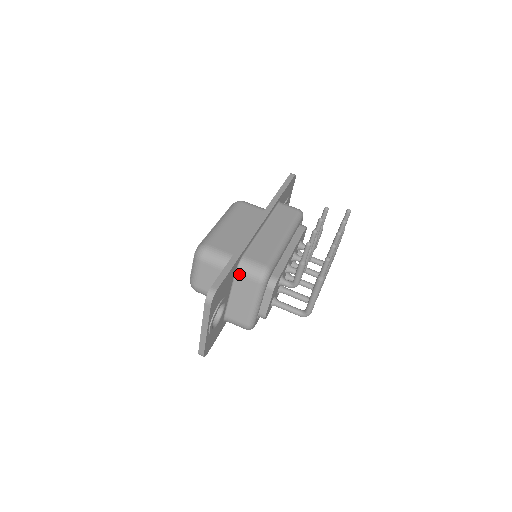
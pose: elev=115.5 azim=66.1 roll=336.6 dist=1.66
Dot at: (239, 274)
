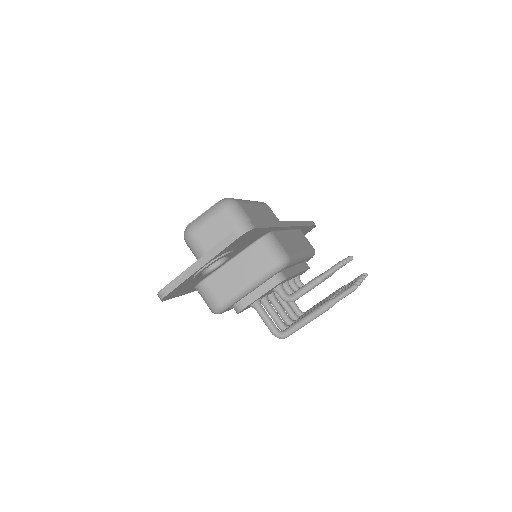
Dot at: (260, 244)
